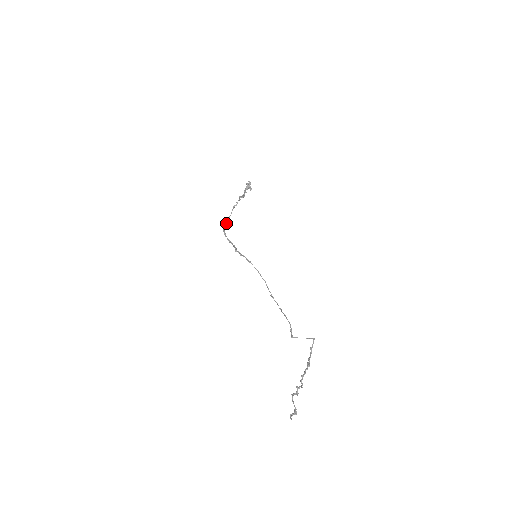
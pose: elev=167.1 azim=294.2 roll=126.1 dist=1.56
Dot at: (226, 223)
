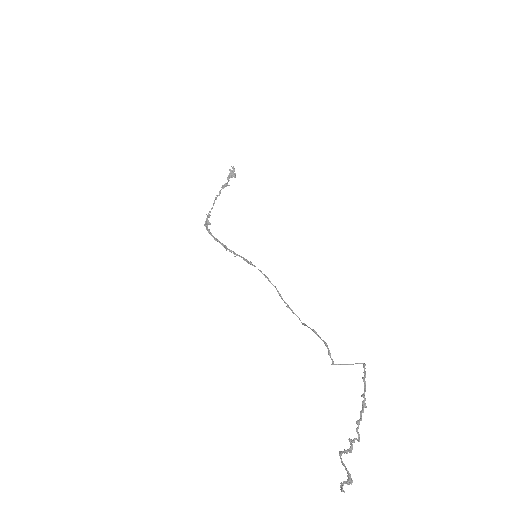
Dot at: (207, 217)
